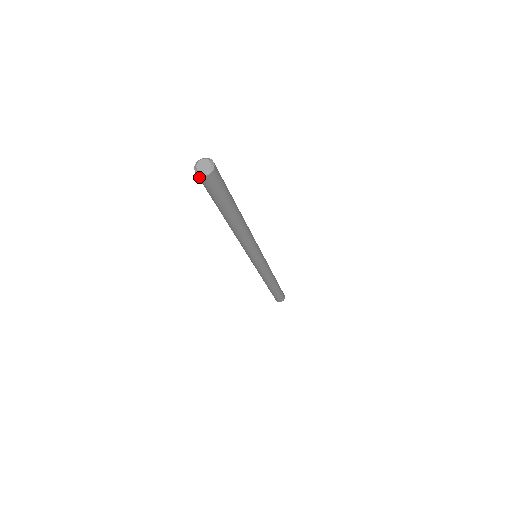
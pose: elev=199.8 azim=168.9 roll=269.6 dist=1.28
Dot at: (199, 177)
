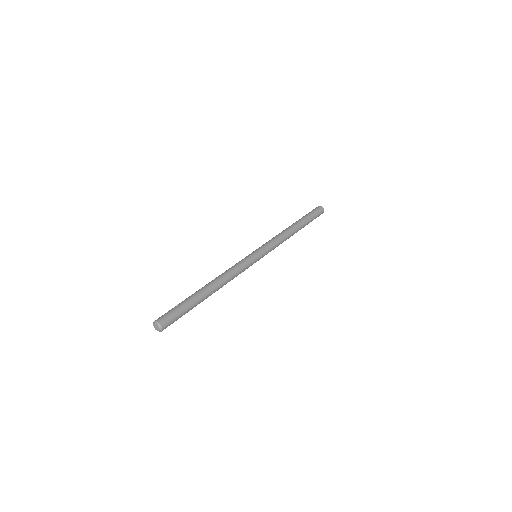
Dot at: occluded
